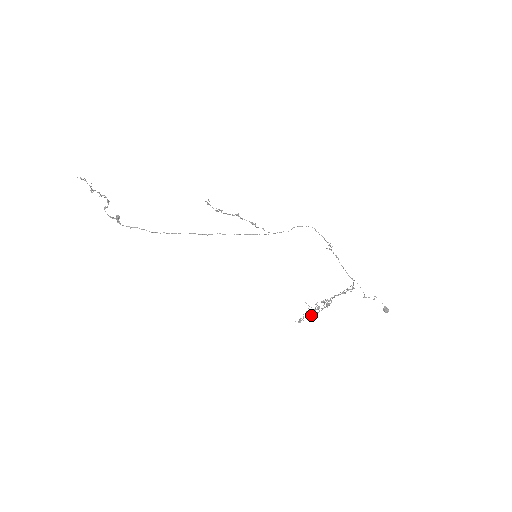
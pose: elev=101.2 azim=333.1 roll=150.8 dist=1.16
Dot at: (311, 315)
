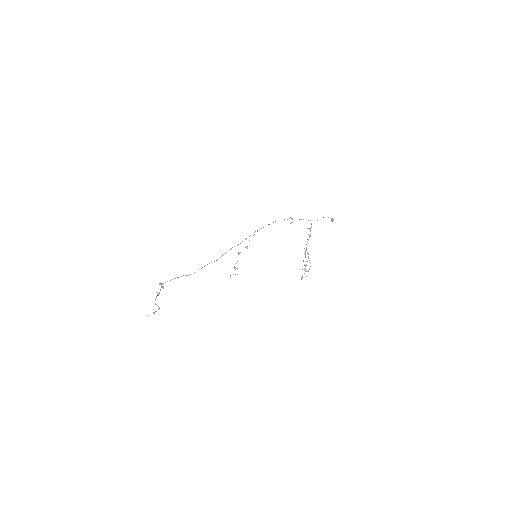
Dot at: occluded
